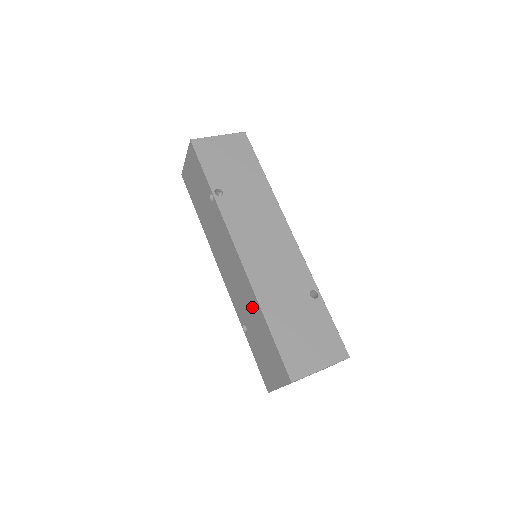
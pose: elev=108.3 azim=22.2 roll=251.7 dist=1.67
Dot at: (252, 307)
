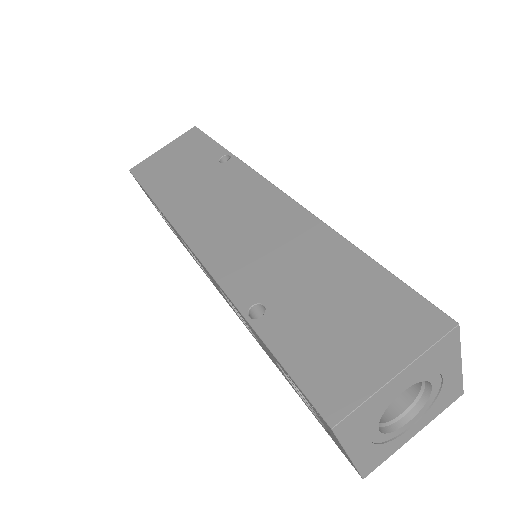
Dot at: (310, 250)
